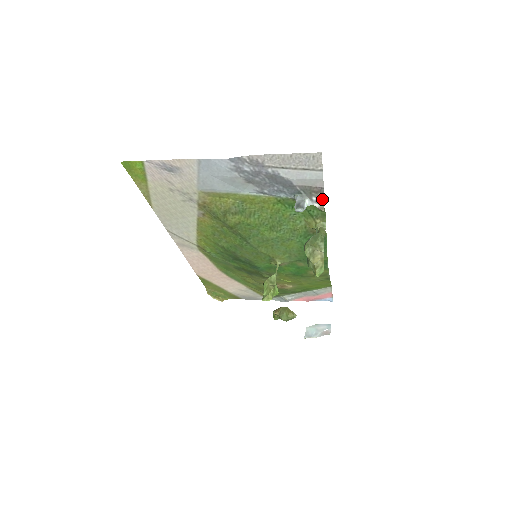
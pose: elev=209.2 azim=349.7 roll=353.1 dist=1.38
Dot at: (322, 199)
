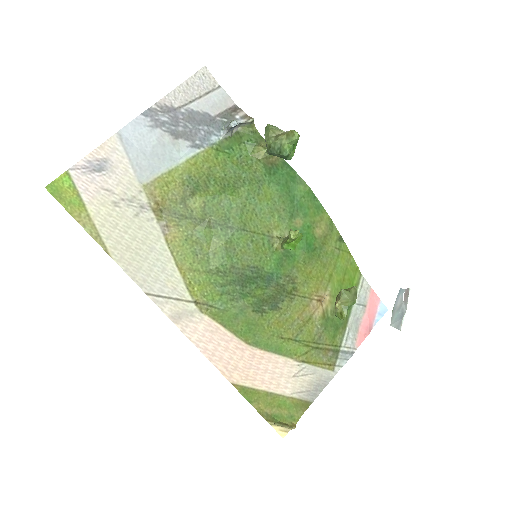
Dot at: (243, 114)
